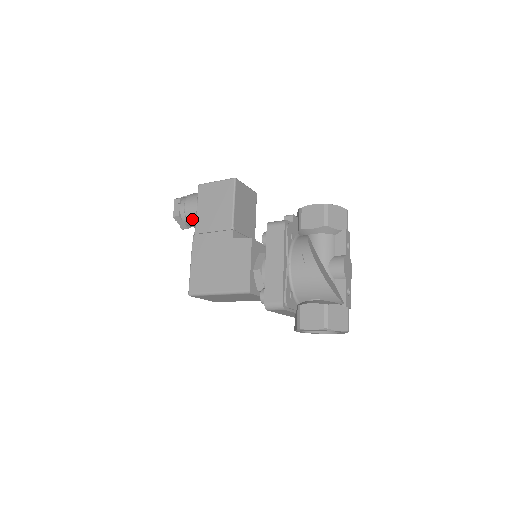
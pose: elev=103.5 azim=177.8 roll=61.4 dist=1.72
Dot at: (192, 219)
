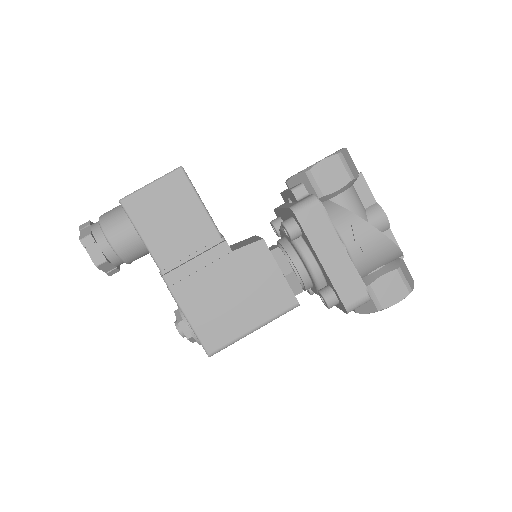
Dot at: (131, 255)
